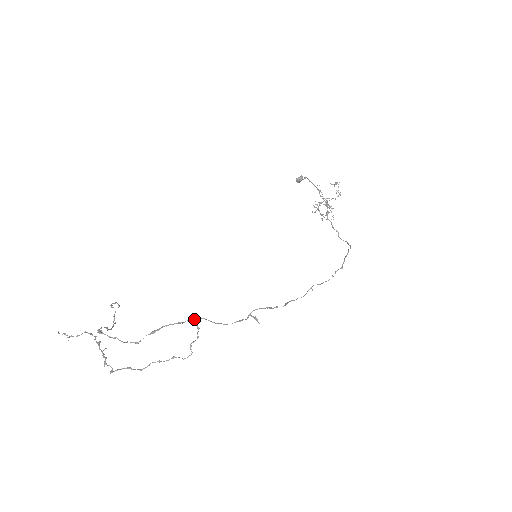
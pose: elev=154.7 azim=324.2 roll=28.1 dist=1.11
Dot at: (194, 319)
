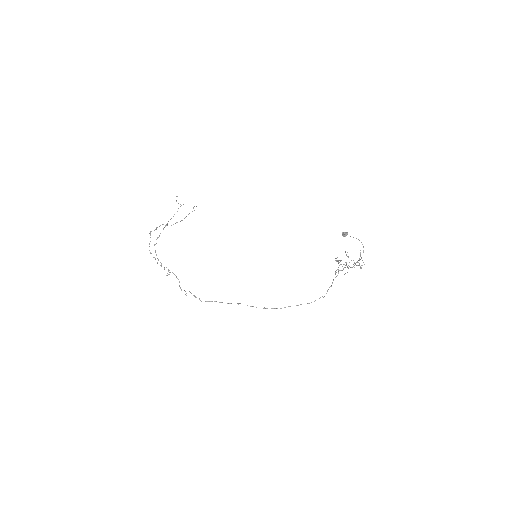
Dot at: (168, 269)
